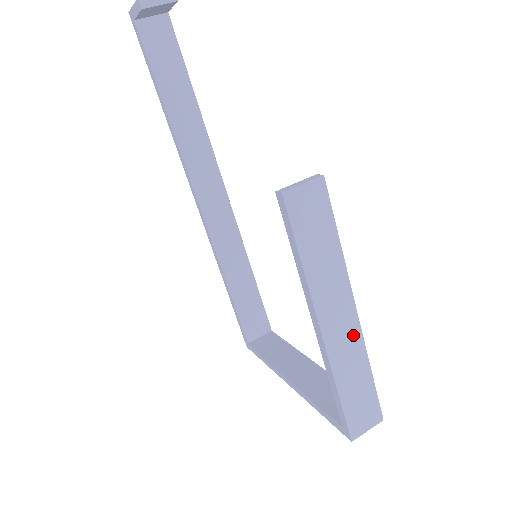
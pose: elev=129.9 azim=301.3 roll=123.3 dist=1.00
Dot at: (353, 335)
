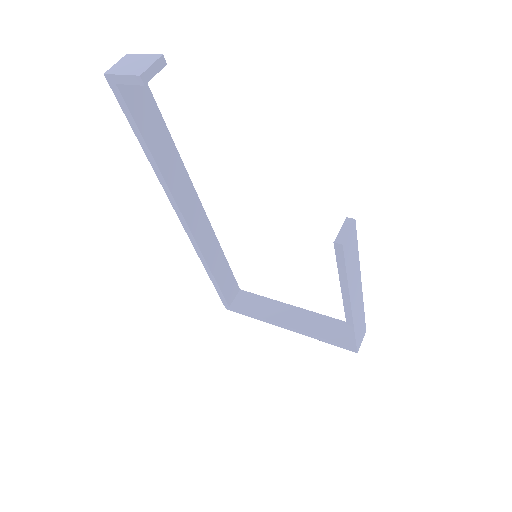
Dot at: (360, 298)
